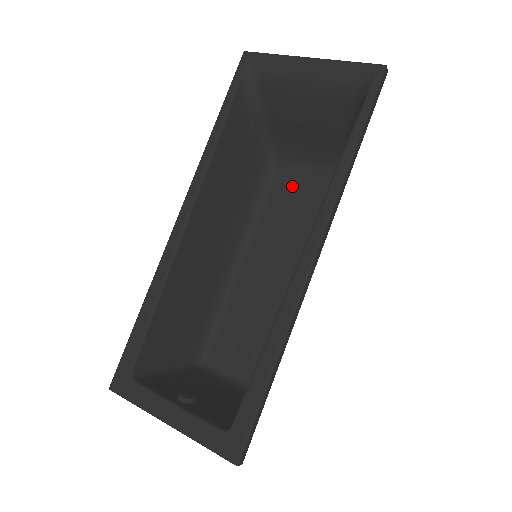
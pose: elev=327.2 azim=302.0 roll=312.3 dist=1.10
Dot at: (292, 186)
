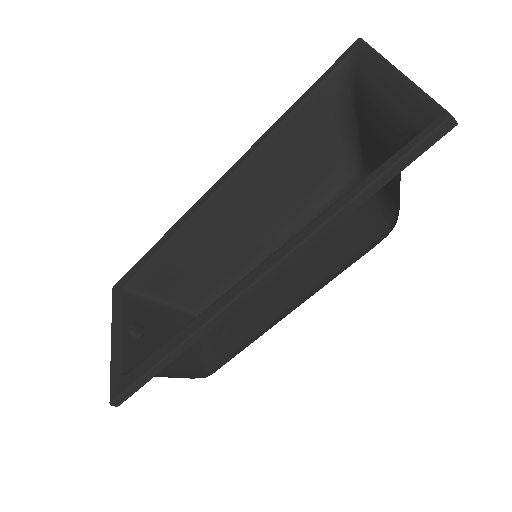
Dot at: occluded
